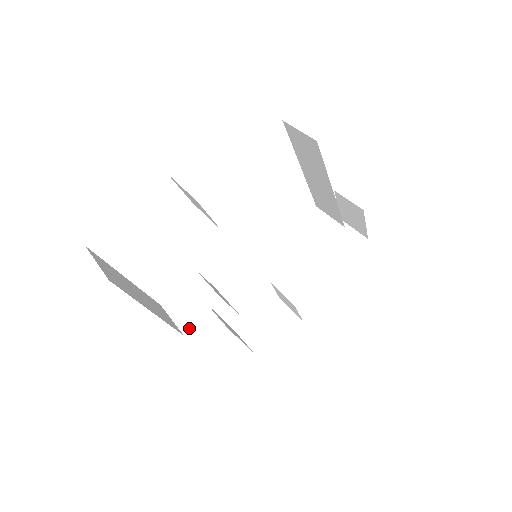
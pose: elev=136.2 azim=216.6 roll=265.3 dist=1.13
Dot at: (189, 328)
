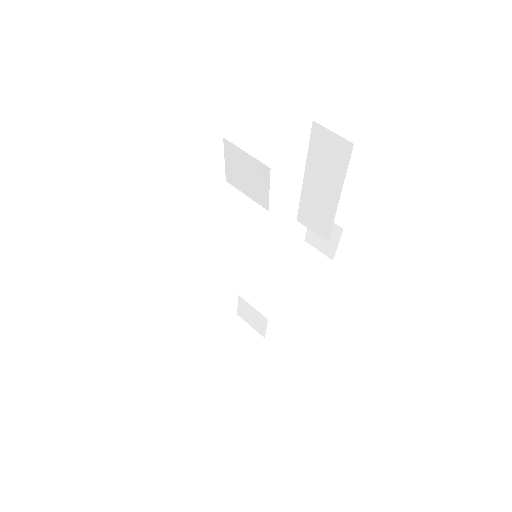
Dot at: (195, 324)
